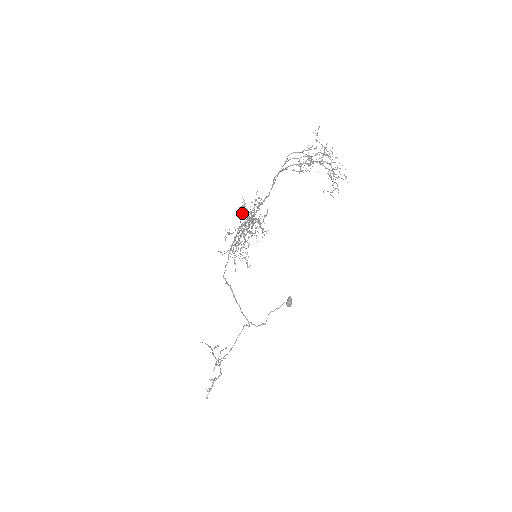
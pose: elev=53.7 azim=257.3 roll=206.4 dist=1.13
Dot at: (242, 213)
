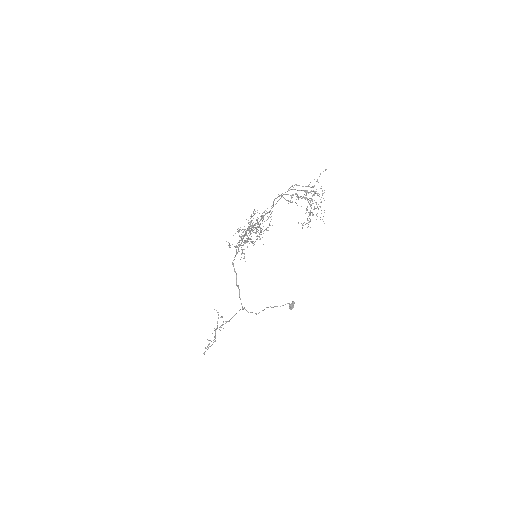
Dot at: occluded
